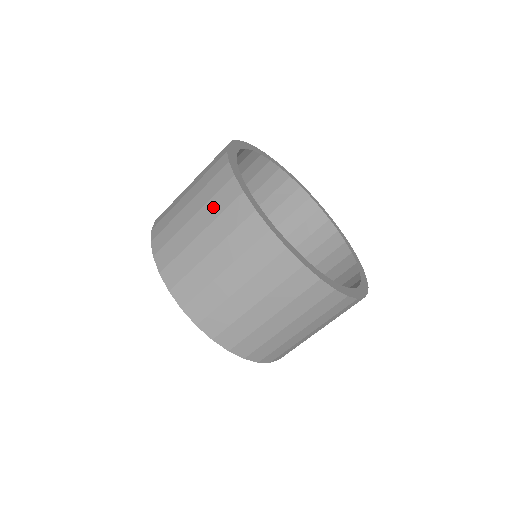
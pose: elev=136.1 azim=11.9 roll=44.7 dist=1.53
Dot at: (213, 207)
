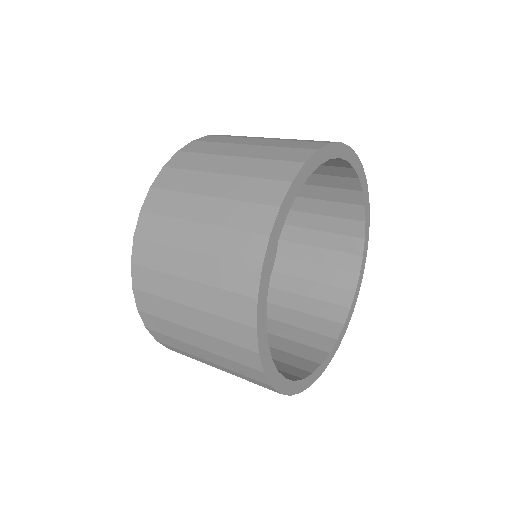
Dot at: (272, 151)
